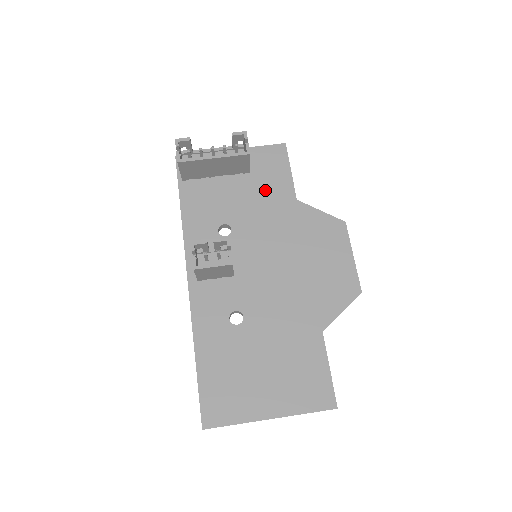
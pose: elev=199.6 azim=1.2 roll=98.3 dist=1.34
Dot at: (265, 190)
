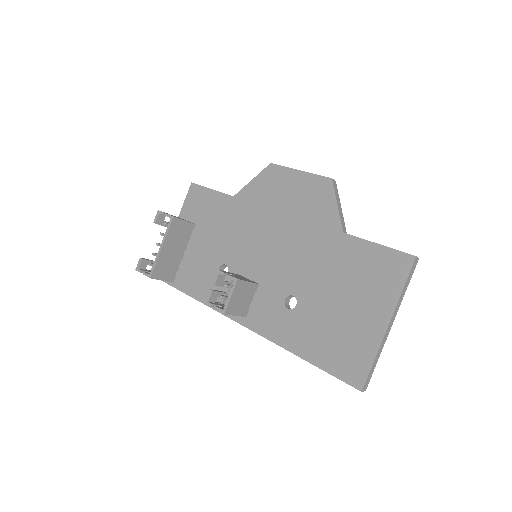
Dot at: (213, 219)
